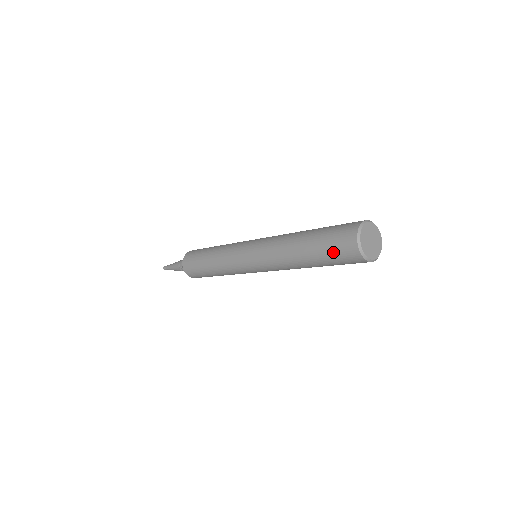
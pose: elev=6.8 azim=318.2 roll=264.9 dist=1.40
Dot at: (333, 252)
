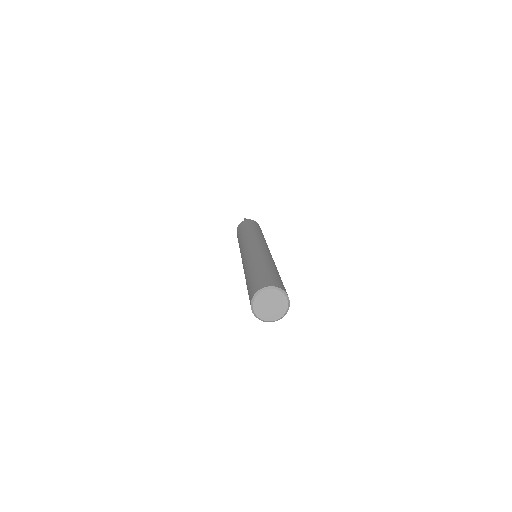
Dot at: (248, 293)
